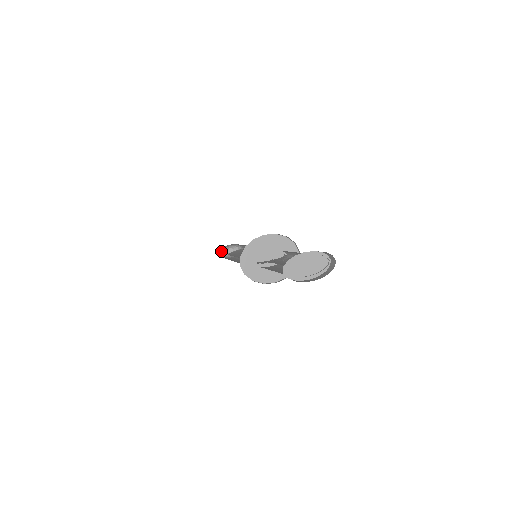
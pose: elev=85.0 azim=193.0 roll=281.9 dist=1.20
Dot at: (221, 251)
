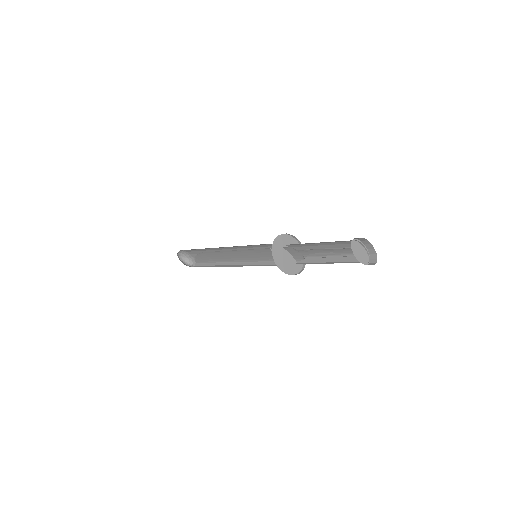
Dot at: (179, 253)
